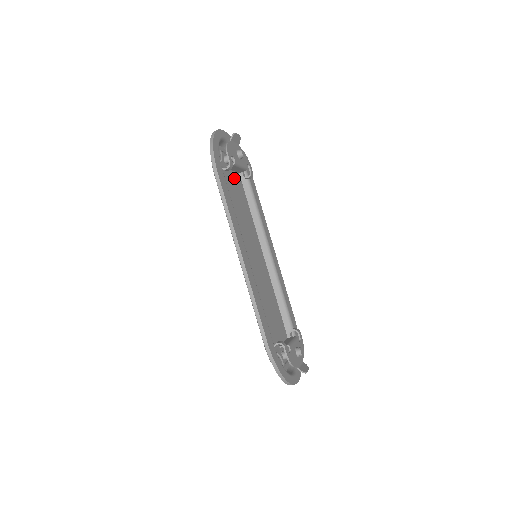
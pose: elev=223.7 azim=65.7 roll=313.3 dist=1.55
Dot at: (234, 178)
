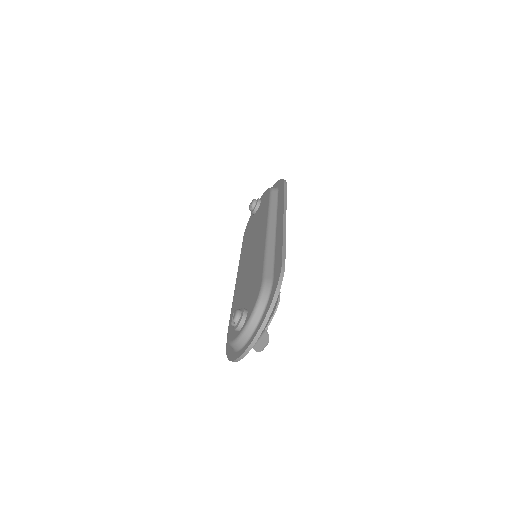
Dot at: occluded
